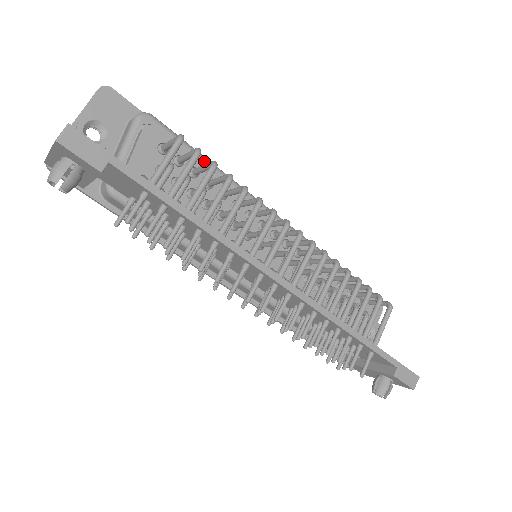
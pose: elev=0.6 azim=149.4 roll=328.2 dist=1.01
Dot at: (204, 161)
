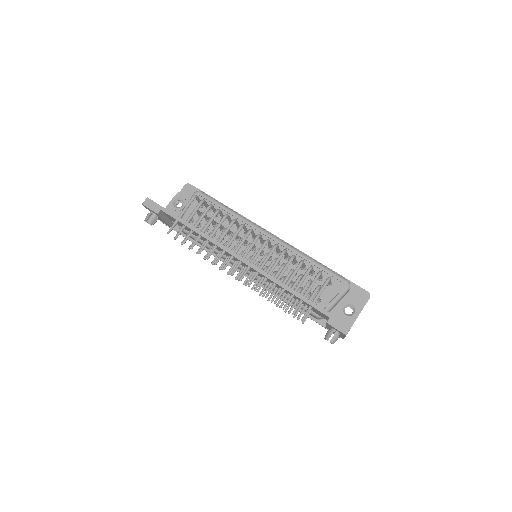
Dot at: (225, 208)
